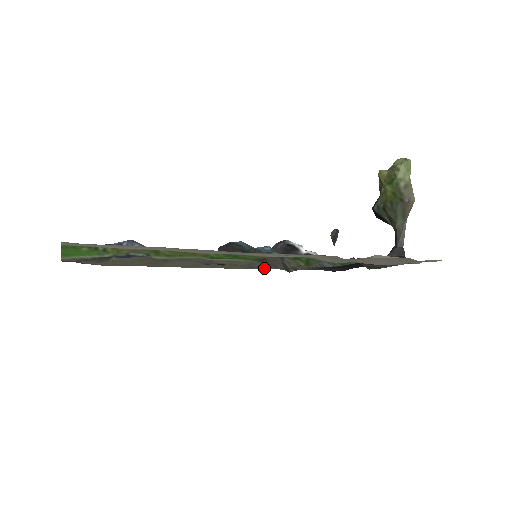
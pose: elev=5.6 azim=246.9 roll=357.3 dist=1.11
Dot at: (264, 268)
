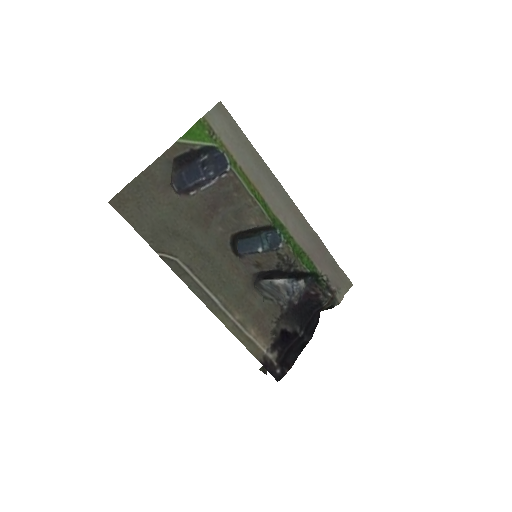
Dot at: (246, 309)
